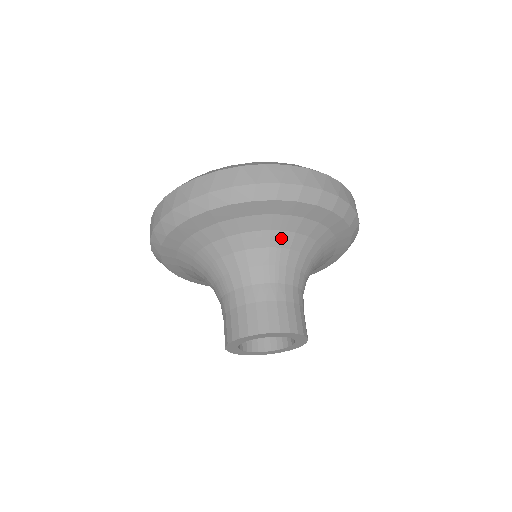
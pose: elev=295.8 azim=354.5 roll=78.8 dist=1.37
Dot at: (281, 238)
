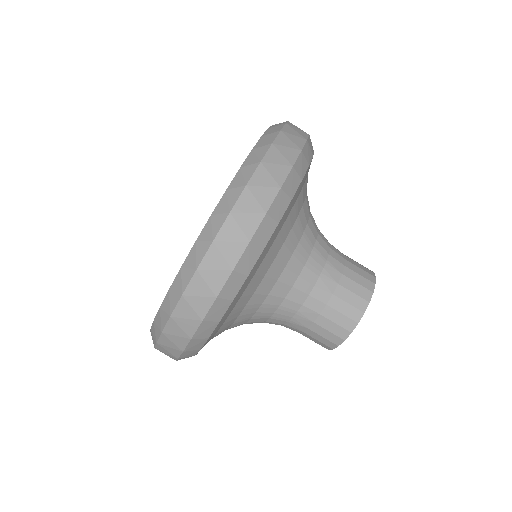
Dot at: (252, 306)
